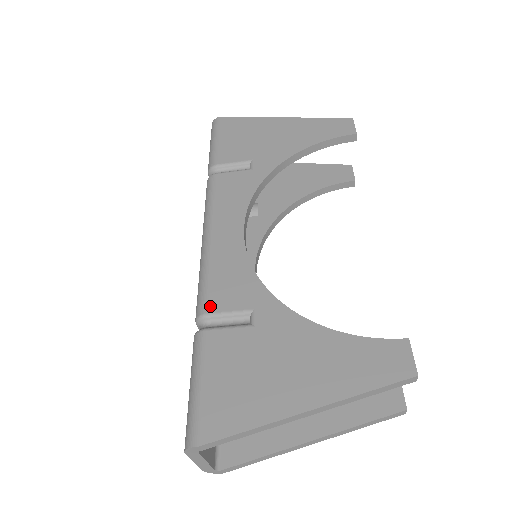
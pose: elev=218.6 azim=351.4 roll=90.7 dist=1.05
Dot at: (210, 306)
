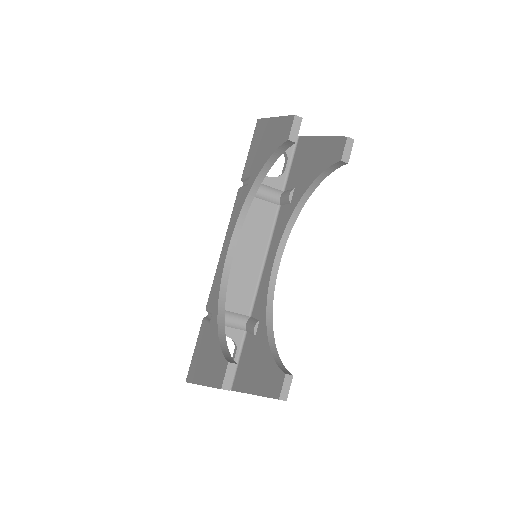
Dot at: (207, 303)
